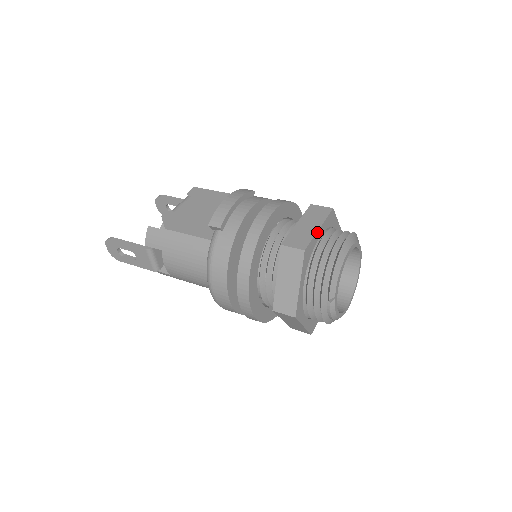
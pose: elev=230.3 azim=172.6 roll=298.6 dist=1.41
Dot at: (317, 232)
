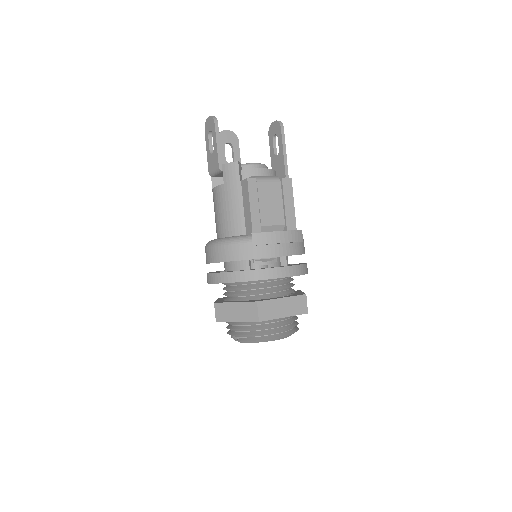
Dot at: occluded
